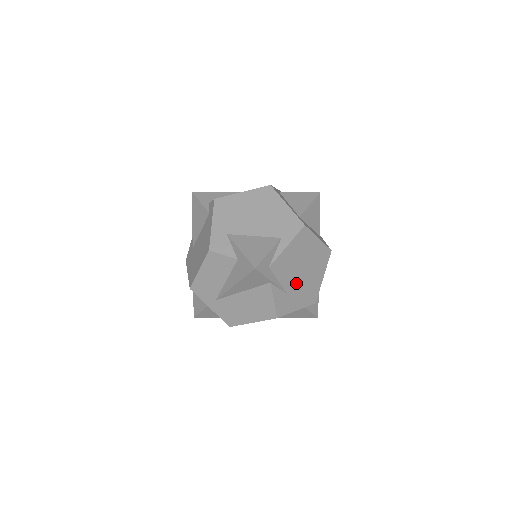
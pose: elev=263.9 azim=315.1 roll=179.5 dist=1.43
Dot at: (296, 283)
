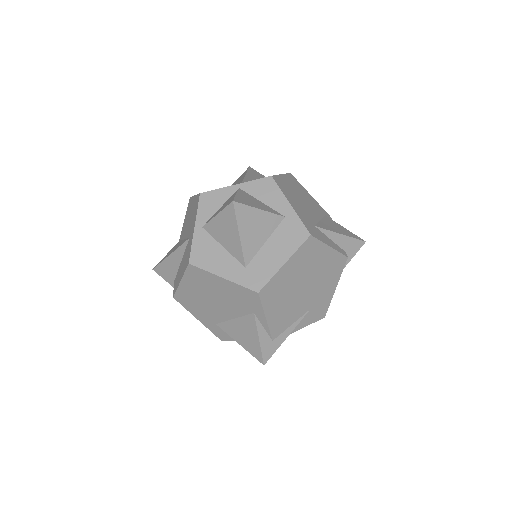
Dot at: (309, 295)
